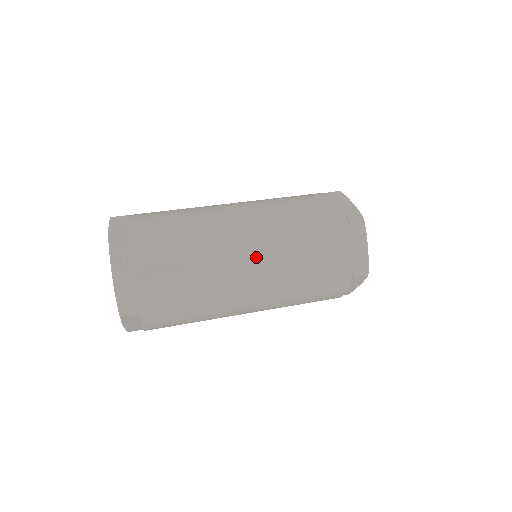
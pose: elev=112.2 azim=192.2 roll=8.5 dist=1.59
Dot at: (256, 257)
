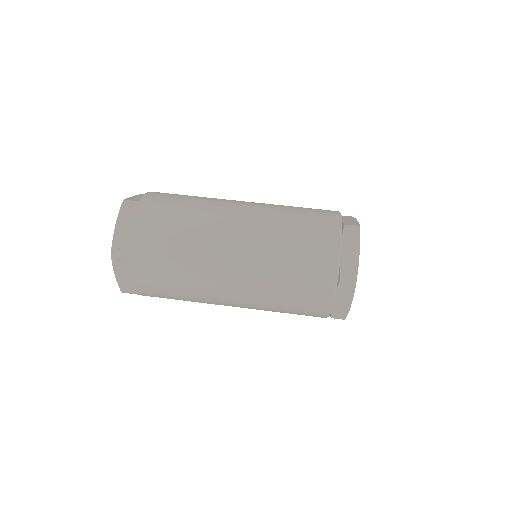
Dot at: (236, 289)
